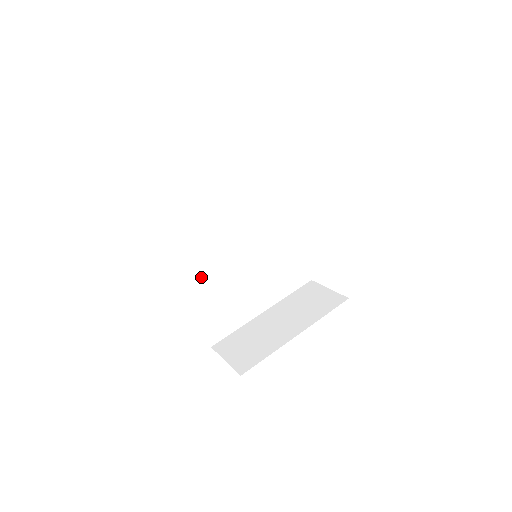
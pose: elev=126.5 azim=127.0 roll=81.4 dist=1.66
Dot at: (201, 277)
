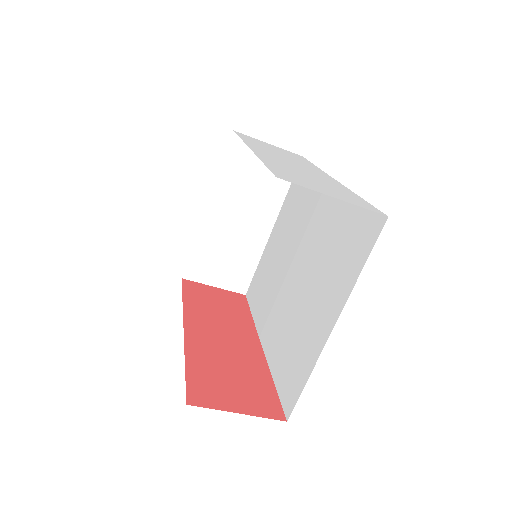
Dot at: occluded
